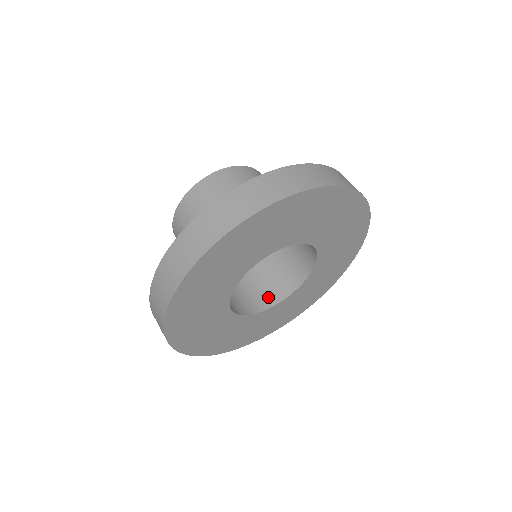
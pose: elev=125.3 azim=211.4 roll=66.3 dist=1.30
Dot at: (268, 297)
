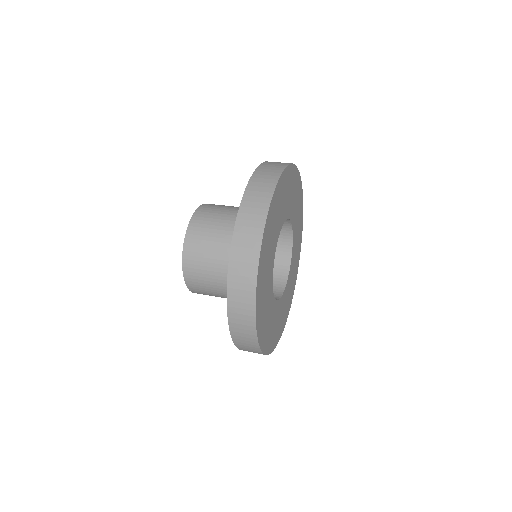
Dot at: (281, 266)
